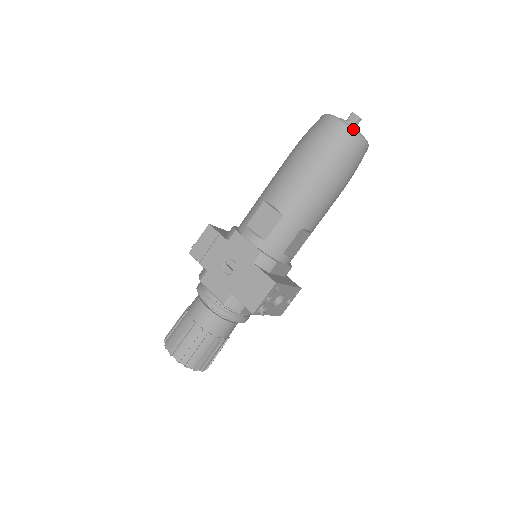
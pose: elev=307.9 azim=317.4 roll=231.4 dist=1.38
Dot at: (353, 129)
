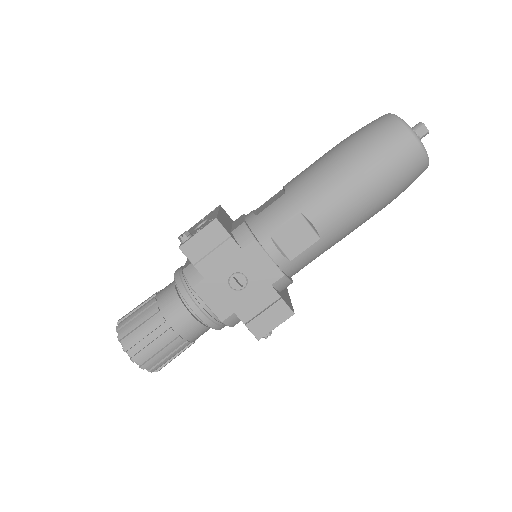
Dot at: (428, 158)
